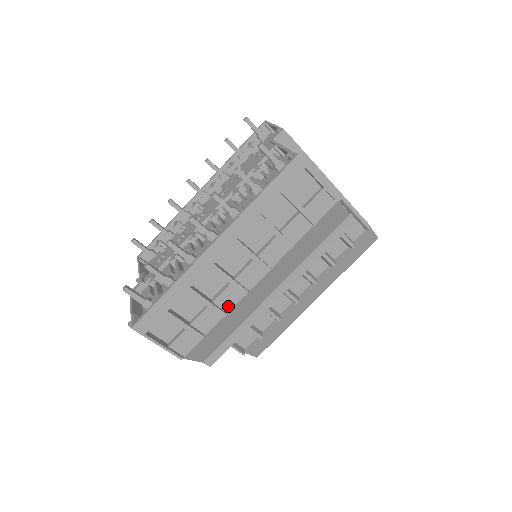
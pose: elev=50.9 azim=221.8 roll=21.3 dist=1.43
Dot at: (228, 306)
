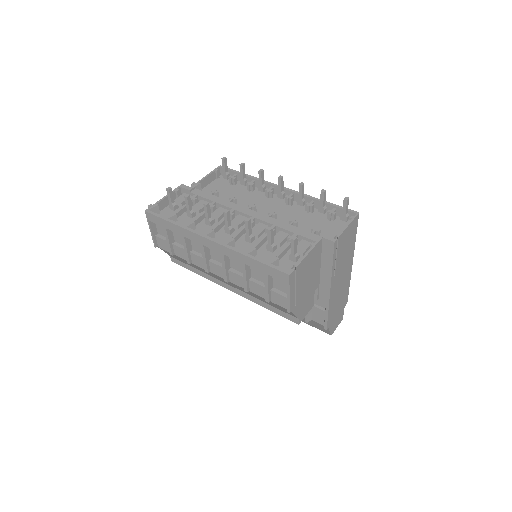
Dot at: (196, 262)
